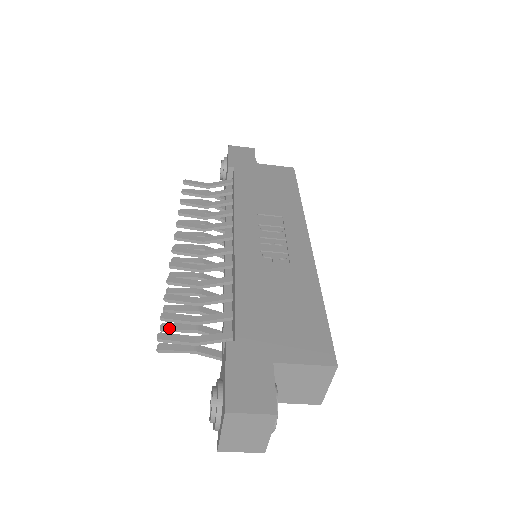
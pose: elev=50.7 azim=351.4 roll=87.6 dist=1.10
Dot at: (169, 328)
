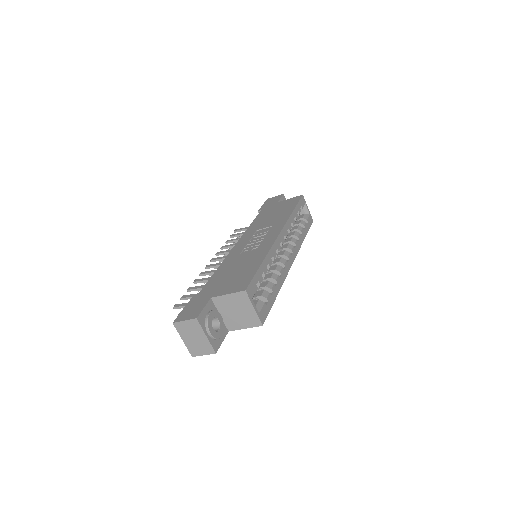
Dot at: occluded
